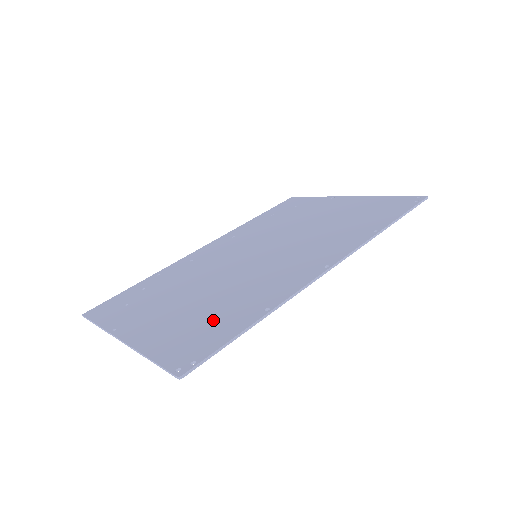
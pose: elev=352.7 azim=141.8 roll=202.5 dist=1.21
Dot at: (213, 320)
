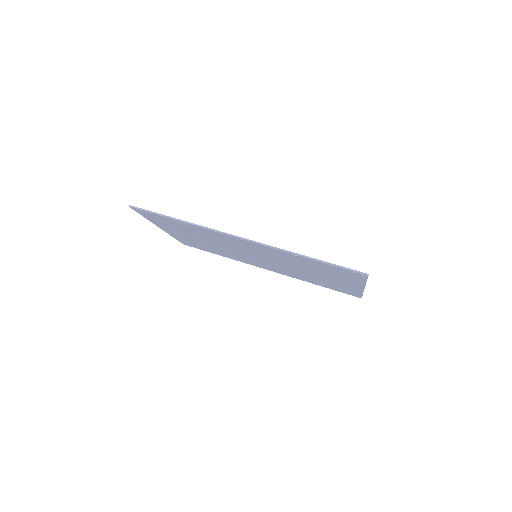
Dot at: occluded
